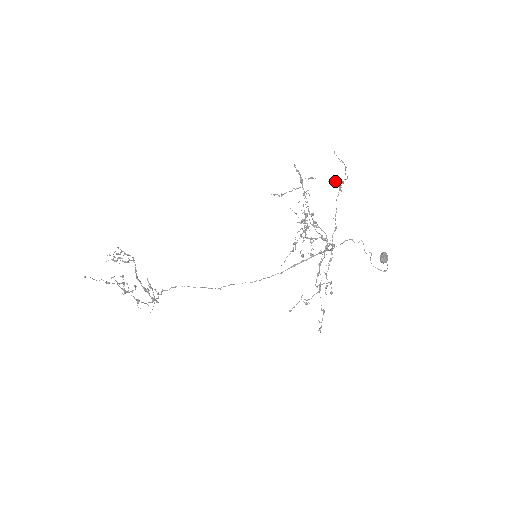
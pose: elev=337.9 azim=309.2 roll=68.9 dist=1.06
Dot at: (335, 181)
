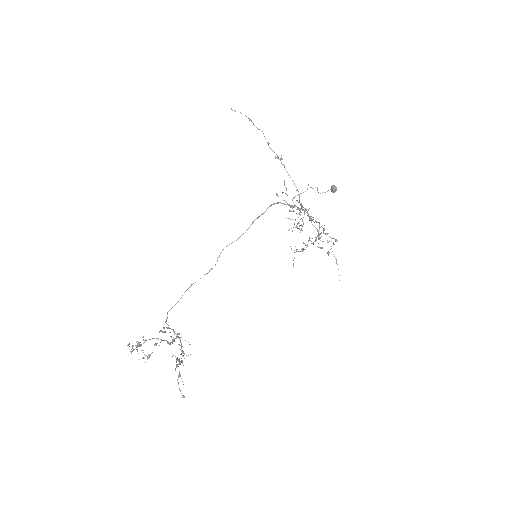
Dot at: occluded
